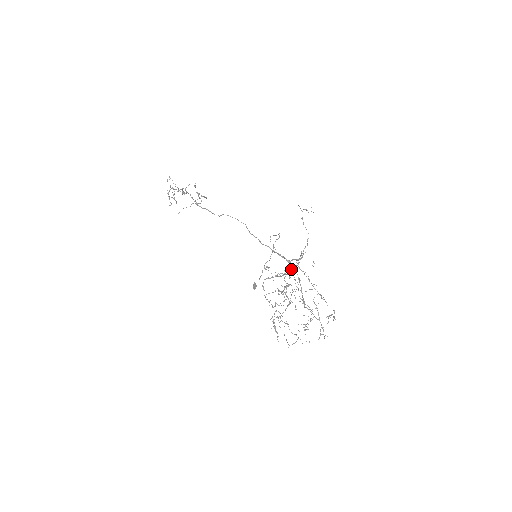
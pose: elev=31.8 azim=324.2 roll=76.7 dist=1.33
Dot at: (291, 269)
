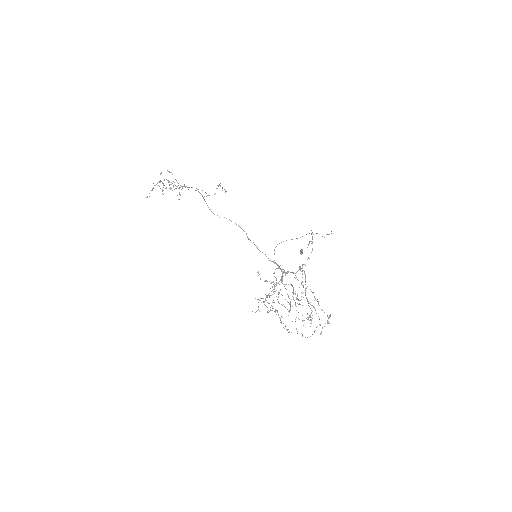
Dot at: occluded
